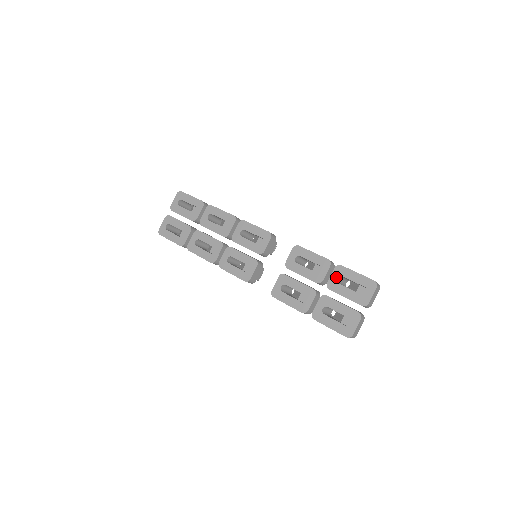
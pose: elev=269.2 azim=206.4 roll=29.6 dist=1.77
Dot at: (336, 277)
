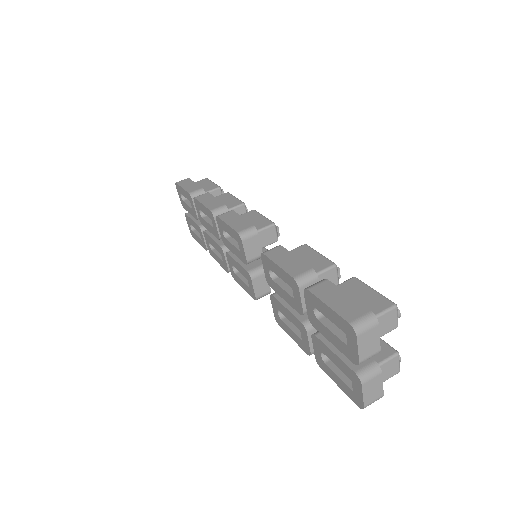
Dot at: (311, 309)
